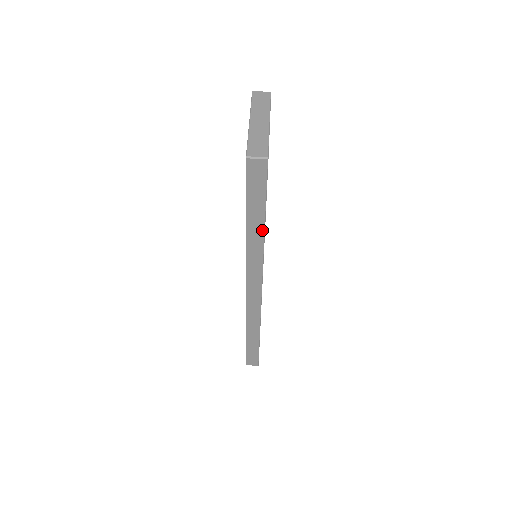
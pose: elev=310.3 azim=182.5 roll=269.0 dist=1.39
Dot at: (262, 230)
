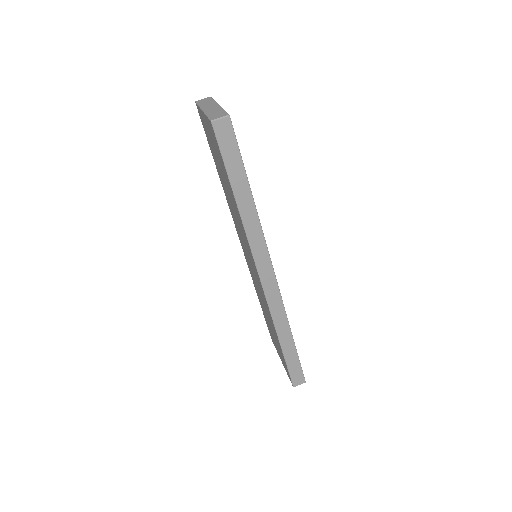
Dot at: (250, 198)
